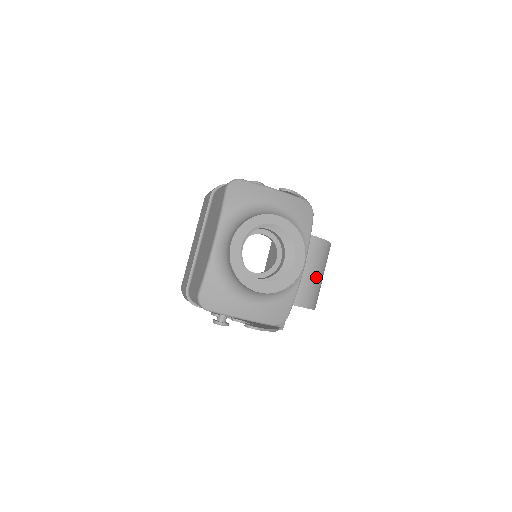
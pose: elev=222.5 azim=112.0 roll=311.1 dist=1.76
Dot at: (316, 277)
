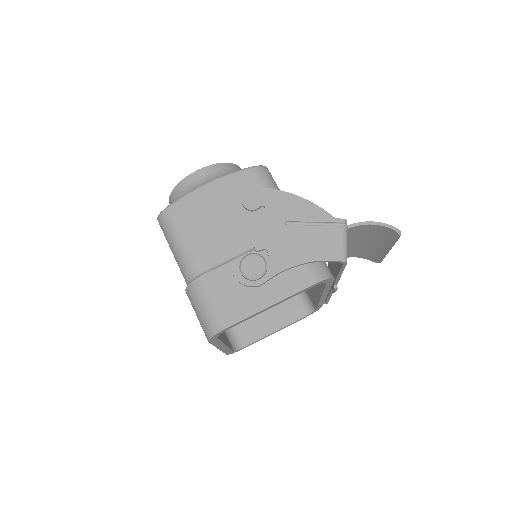
Dot at: (363, 239)
